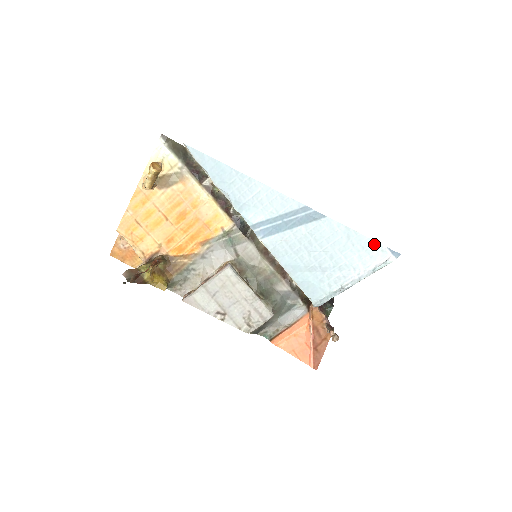
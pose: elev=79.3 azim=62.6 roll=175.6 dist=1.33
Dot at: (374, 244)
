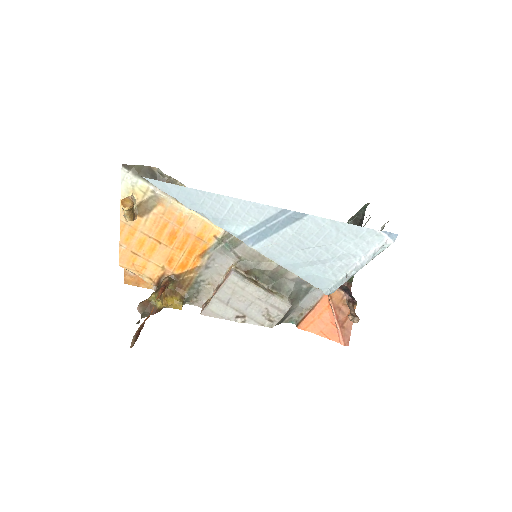
Dot at: (366, 231)
